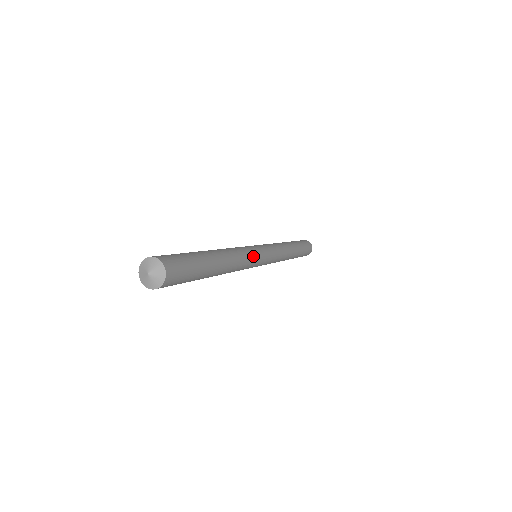
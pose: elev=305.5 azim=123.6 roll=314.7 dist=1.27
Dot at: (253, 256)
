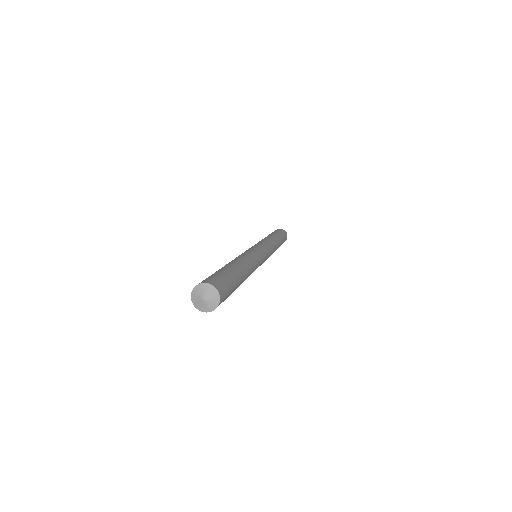
Dot at: (259, 259)
